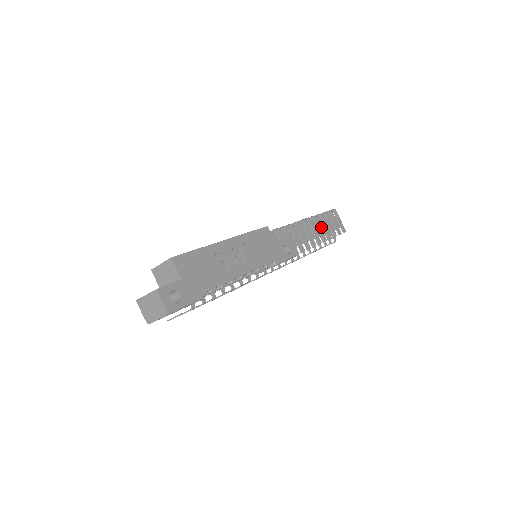
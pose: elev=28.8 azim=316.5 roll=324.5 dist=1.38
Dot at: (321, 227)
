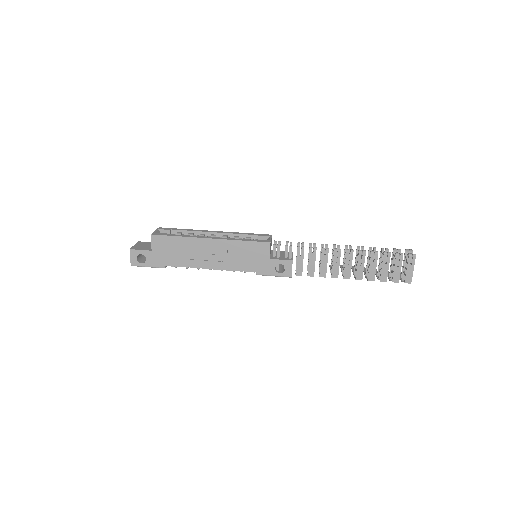
Dot at: (371, 264)
